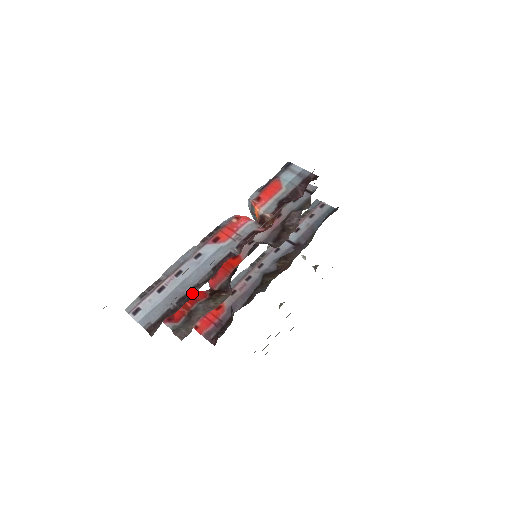
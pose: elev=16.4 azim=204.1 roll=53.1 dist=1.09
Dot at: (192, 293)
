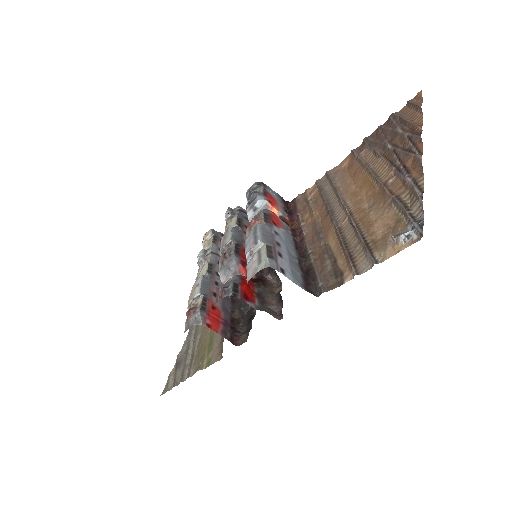
Dot at: (300, 265)
